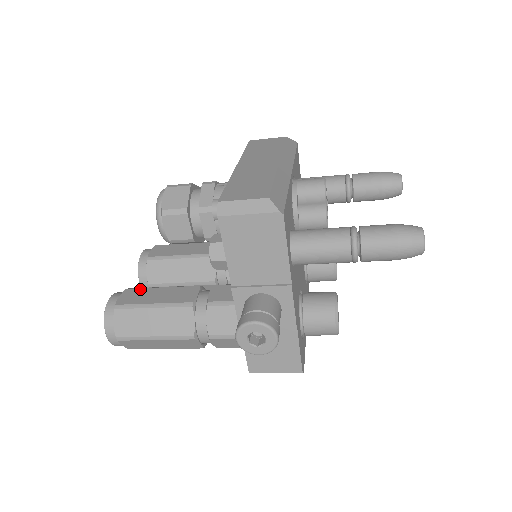
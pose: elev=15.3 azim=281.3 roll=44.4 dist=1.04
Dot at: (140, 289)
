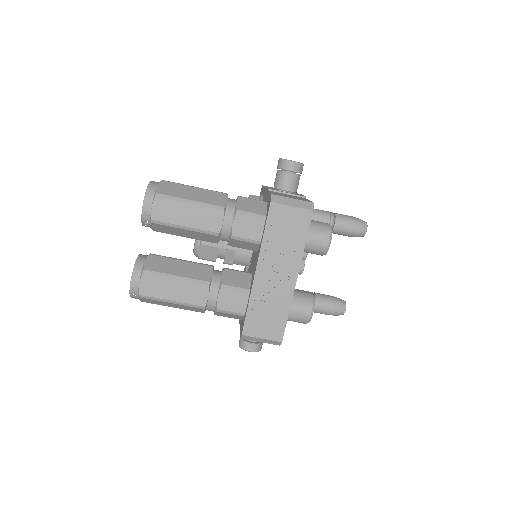
Dot at: occluded
